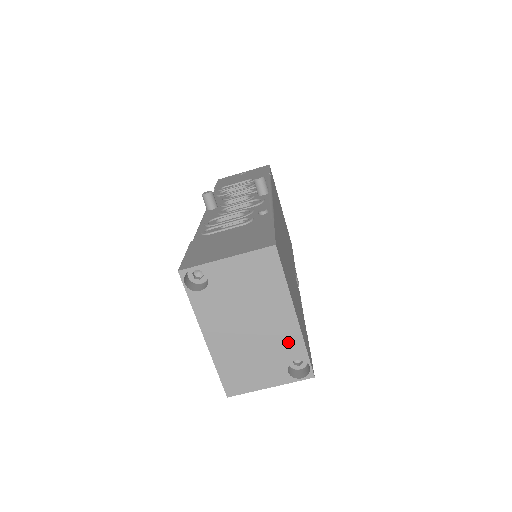
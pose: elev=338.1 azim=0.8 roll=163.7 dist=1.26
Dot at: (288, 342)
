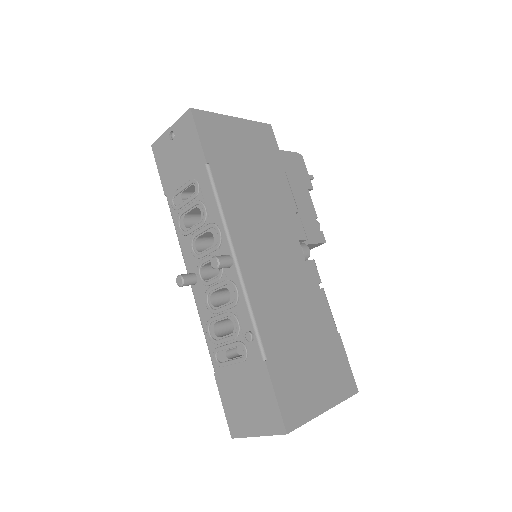
Dot at: occluded
